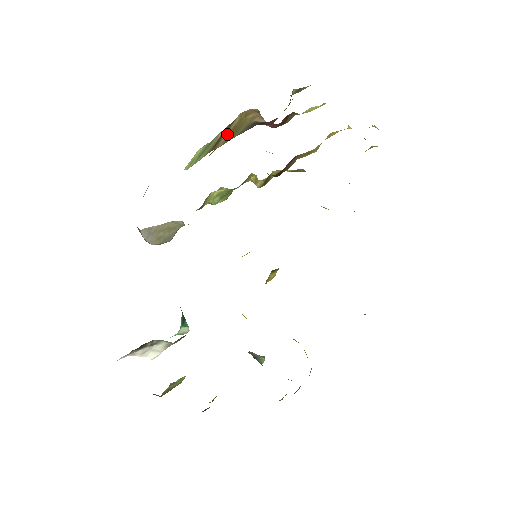
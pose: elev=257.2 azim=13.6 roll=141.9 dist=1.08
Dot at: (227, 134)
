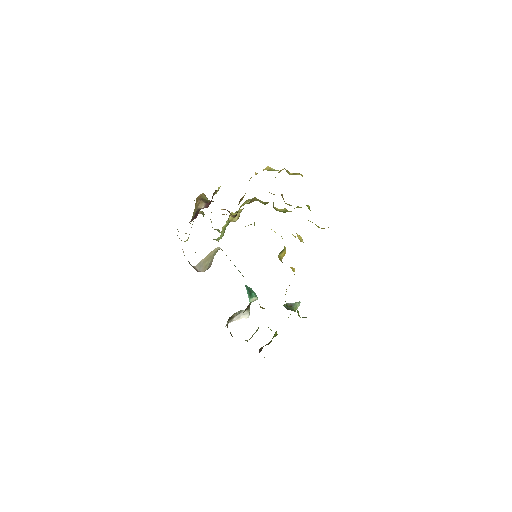
Dot at: occluded
